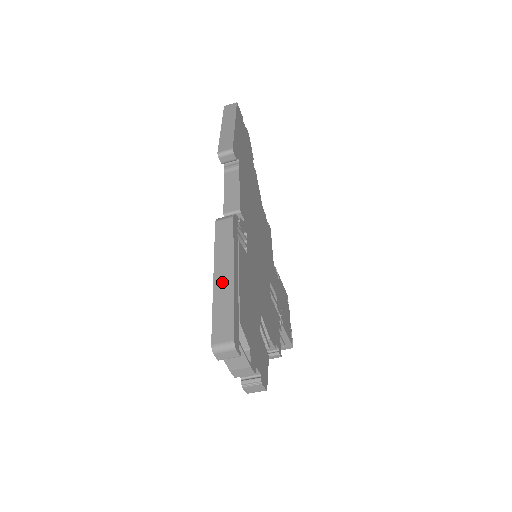
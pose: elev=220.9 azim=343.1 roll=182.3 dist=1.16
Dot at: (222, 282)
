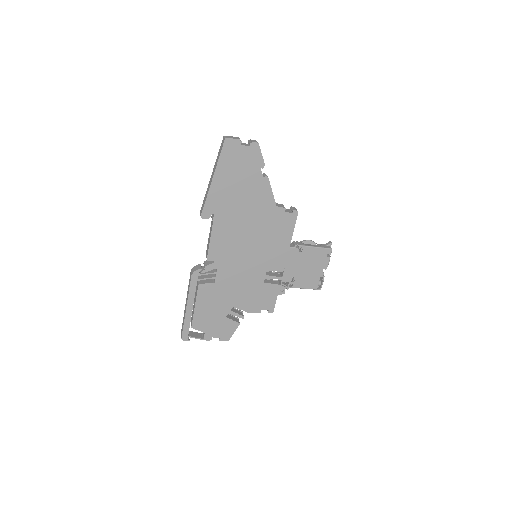
Dot at: (185, 309)
